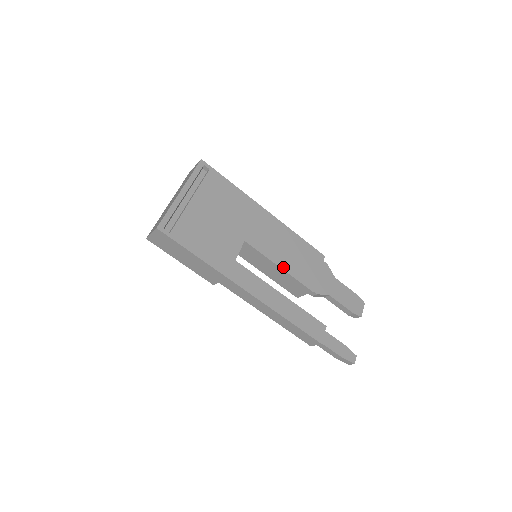
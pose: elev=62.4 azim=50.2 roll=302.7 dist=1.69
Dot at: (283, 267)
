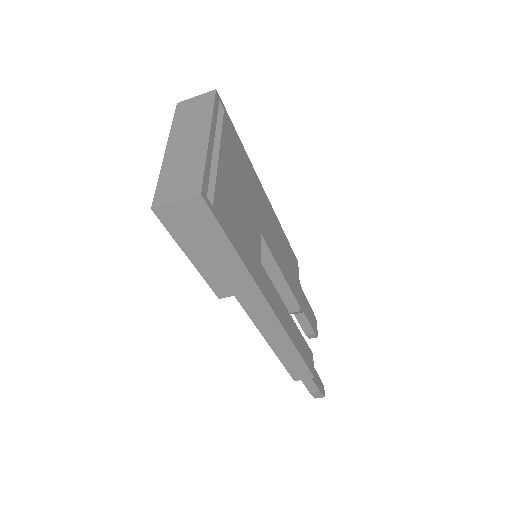
Dot at: (284, 275)
